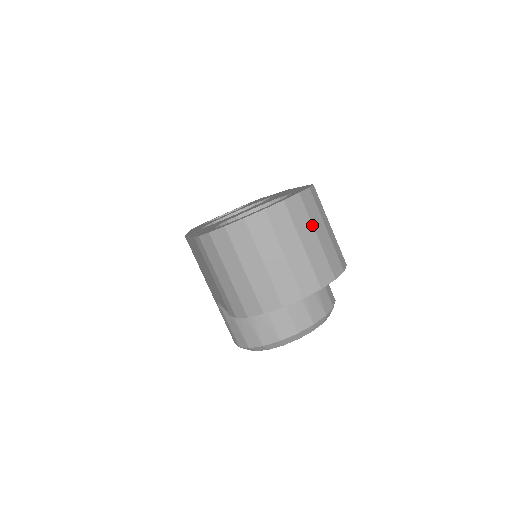
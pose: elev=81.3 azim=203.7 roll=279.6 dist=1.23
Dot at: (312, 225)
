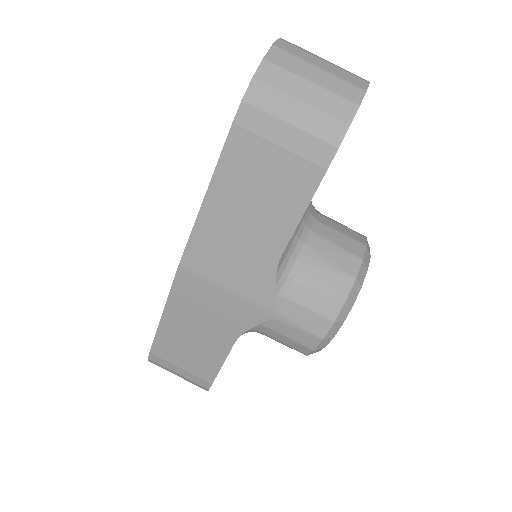
Dot at: occluded
